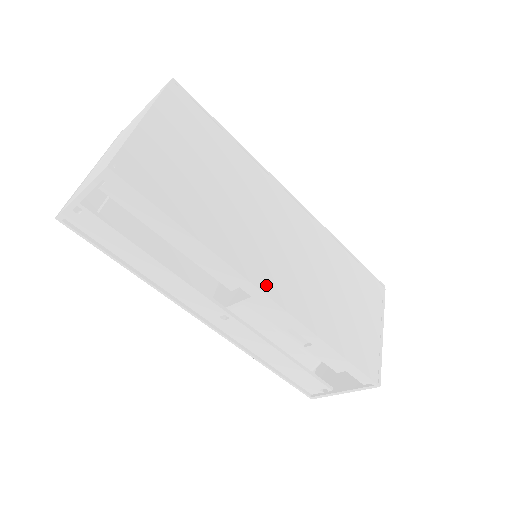
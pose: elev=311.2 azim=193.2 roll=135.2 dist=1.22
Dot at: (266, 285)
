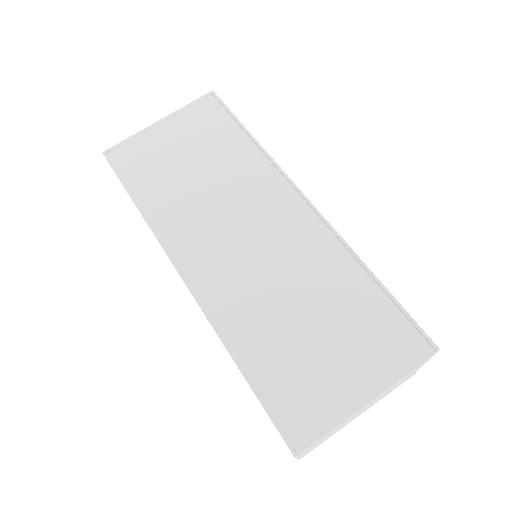
Dot at: (186, 266)
